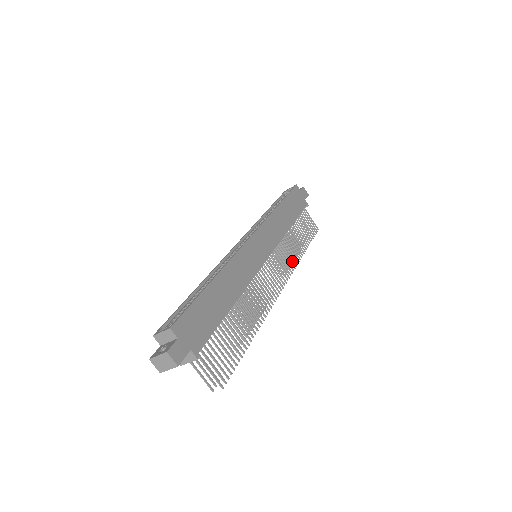
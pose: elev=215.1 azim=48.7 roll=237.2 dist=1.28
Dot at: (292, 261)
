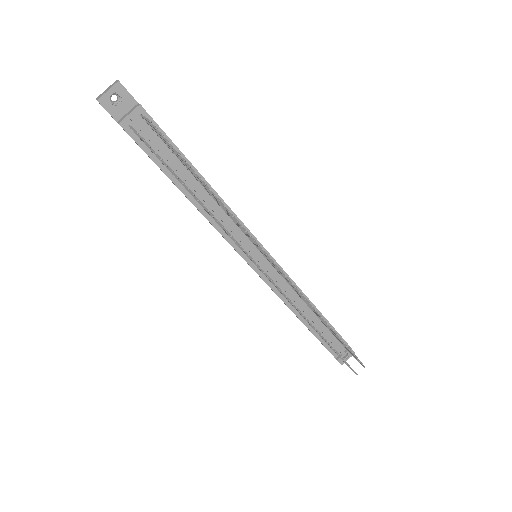
Dot at: occluded
